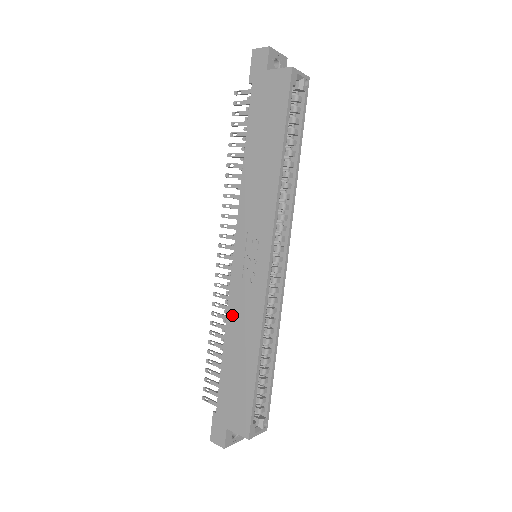
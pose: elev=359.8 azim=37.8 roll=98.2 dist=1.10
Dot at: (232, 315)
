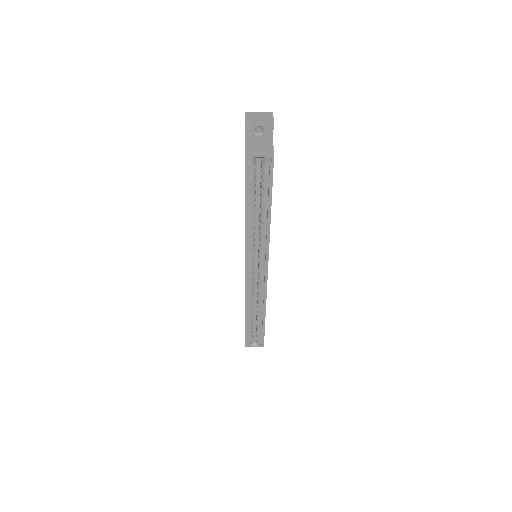
Dot at: occluded
